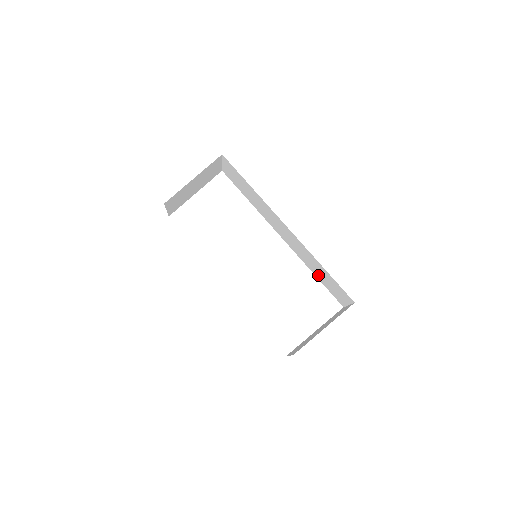
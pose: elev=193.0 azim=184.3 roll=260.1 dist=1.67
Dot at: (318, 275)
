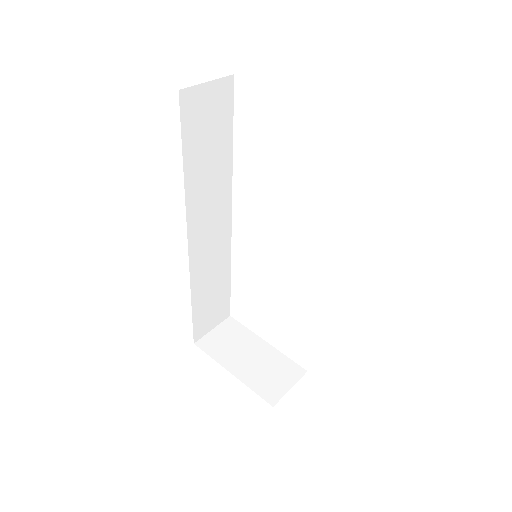
Dot at: occluded
